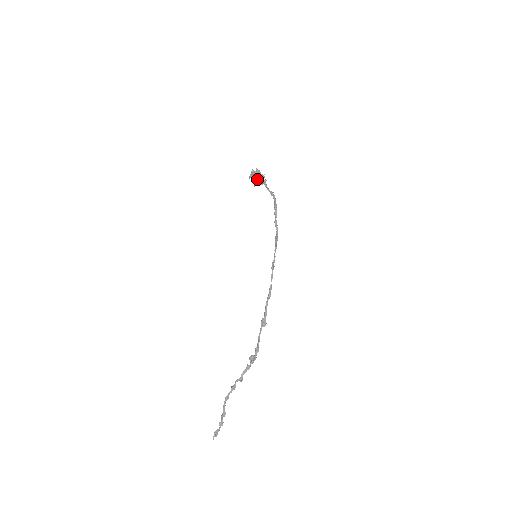
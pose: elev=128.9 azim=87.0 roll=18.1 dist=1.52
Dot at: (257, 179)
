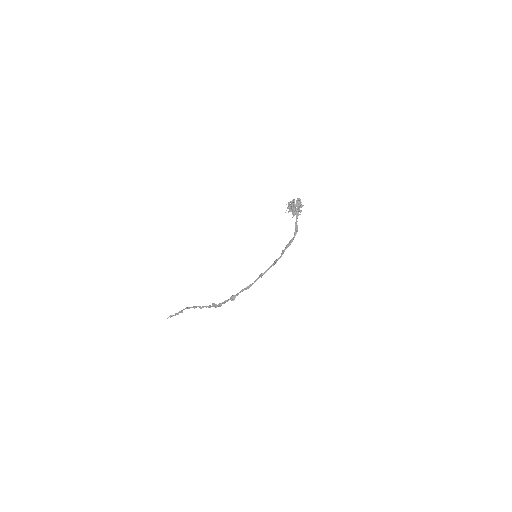
Dot at: (292, 212)
